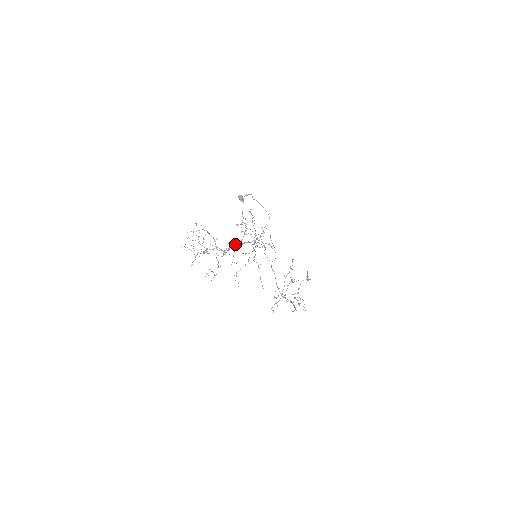
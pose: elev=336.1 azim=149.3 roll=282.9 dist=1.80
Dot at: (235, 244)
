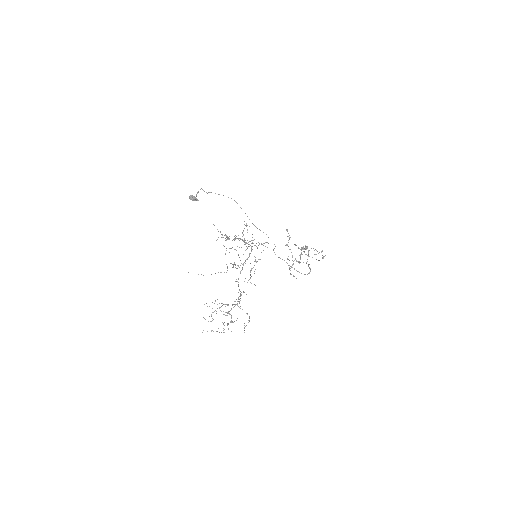
Dot at: occluded
